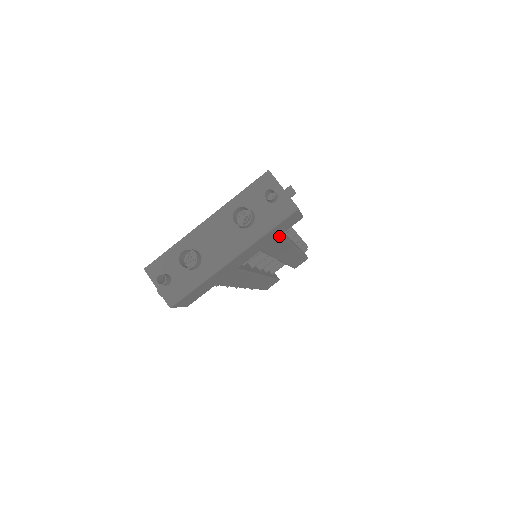
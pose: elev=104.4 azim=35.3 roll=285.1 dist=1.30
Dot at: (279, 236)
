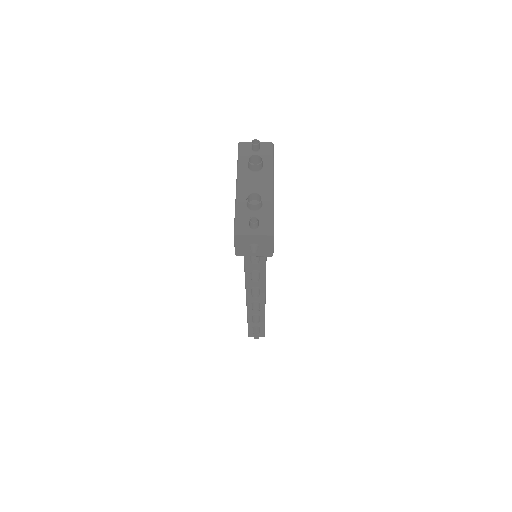
Dot at: occluded
